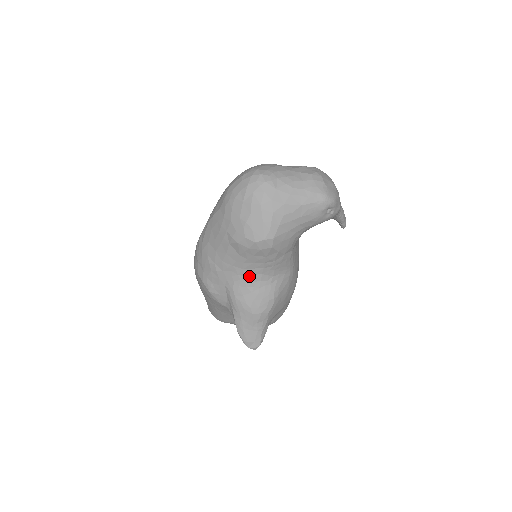
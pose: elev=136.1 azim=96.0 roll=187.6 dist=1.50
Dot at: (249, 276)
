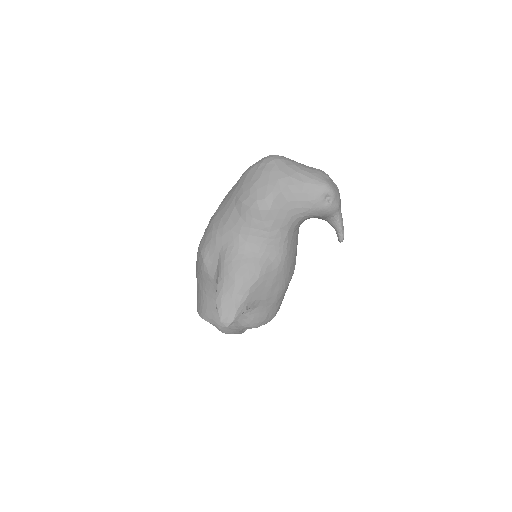
Dot at: (243, 243)
